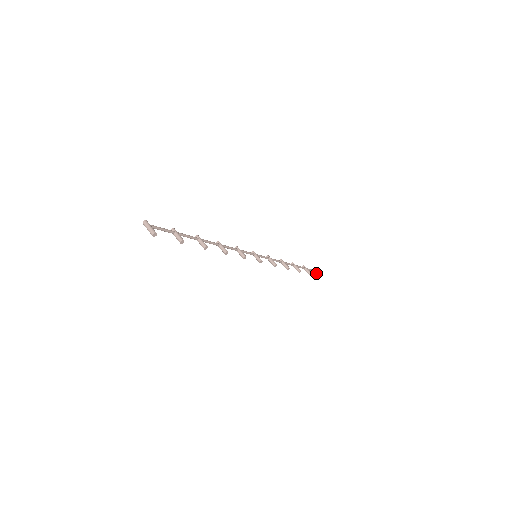
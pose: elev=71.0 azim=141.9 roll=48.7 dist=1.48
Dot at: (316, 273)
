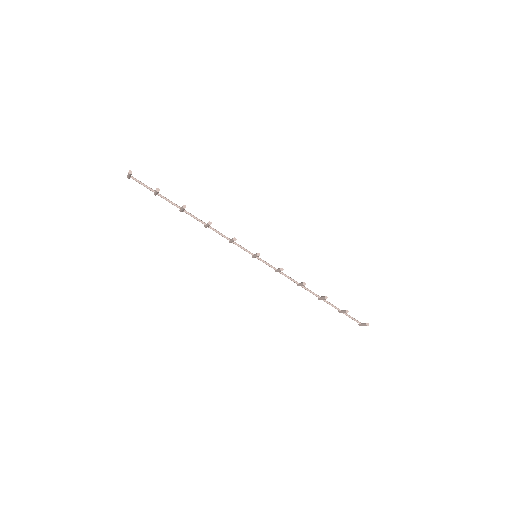
Dot at: (362, 323)
